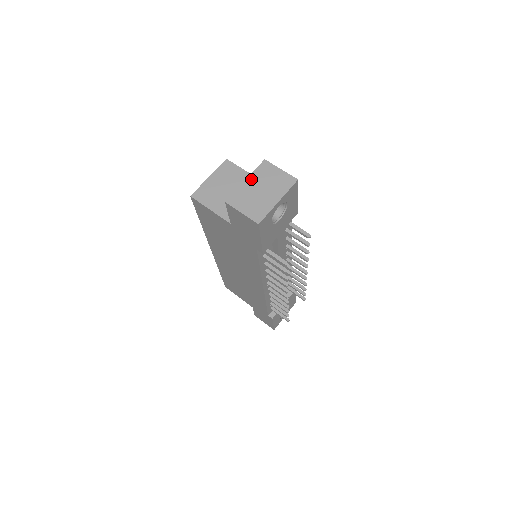
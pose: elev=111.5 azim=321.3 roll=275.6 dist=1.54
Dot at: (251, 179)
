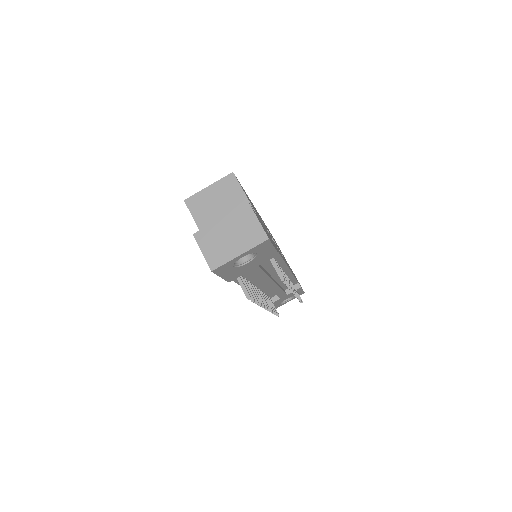
Dot at: (226, 220)
